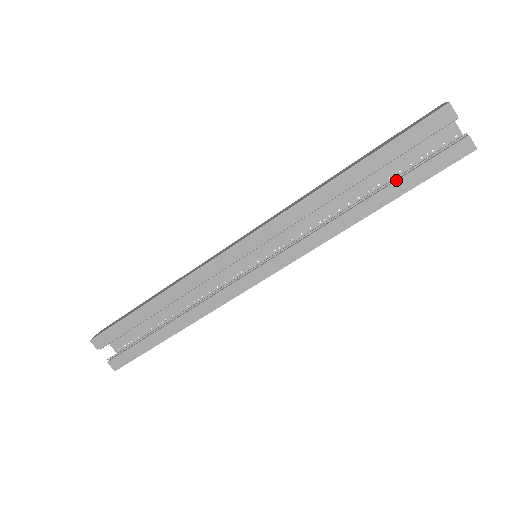
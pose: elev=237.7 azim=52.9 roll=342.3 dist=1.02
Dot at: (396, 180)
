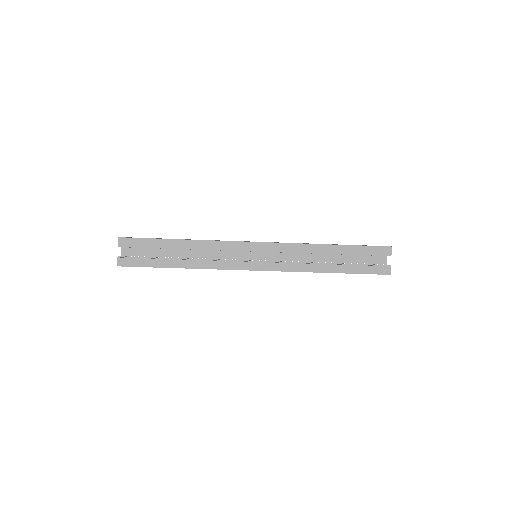
Dot at: (350, 265)
